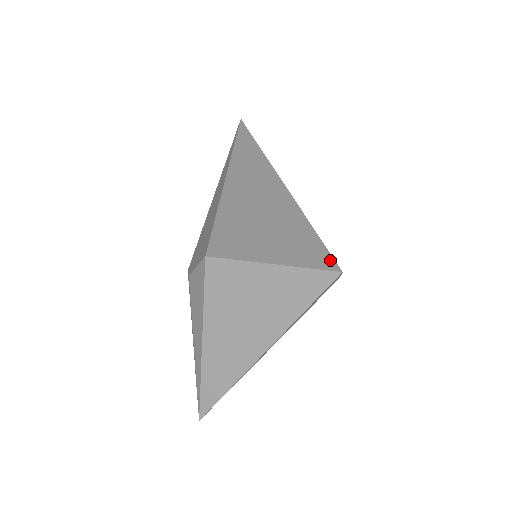
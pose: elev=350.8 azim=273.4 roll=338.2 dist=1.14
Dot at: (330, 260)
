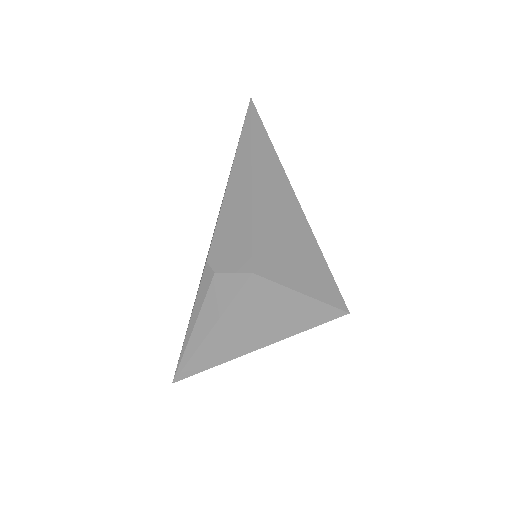
Dot at: (341, 299)
